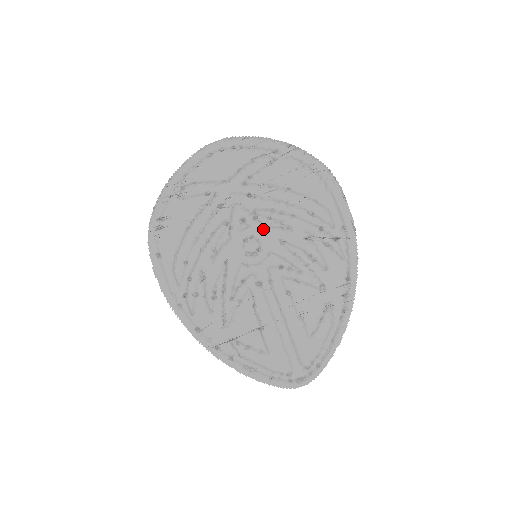
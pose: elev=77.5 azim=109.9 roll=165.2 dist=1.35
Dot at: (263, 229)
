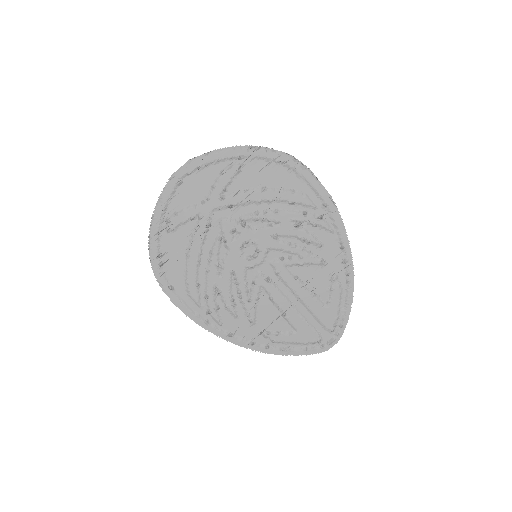
Dot at: (254, 232)
